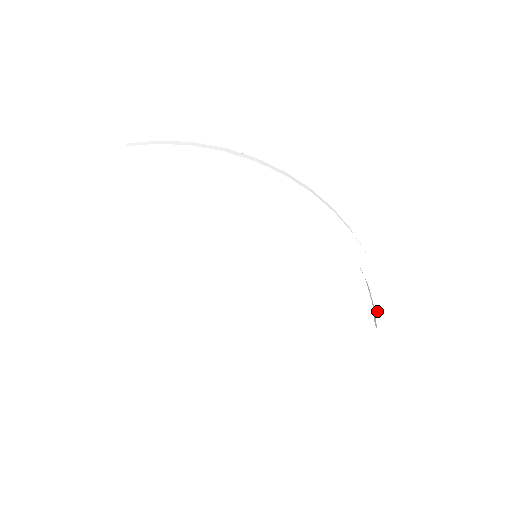
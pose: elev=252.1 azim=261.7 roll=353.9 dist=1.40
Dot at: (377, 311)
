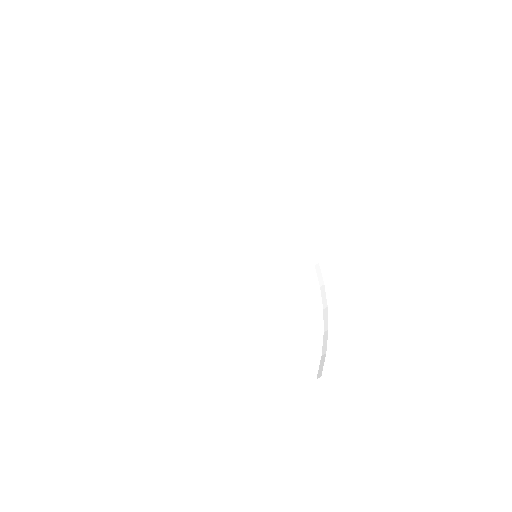
Dot at: (327, 359)
